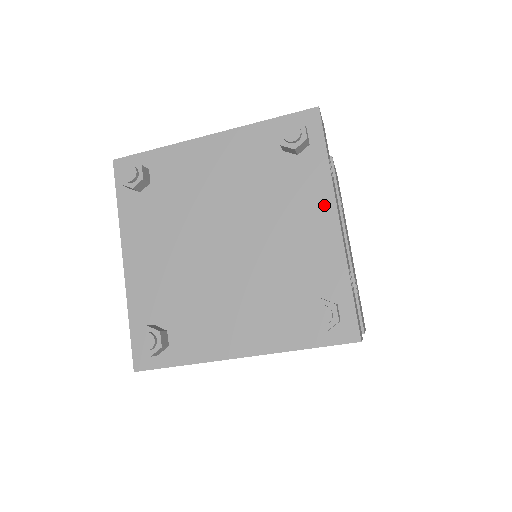
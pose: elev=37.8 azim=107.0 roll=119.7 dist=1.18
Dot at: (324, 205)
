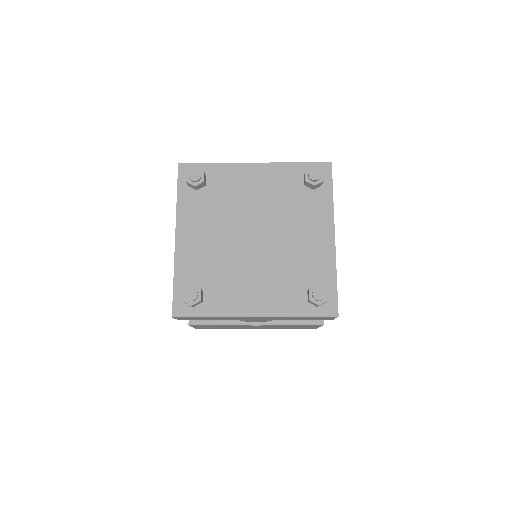
Dot at: (326, 225)
